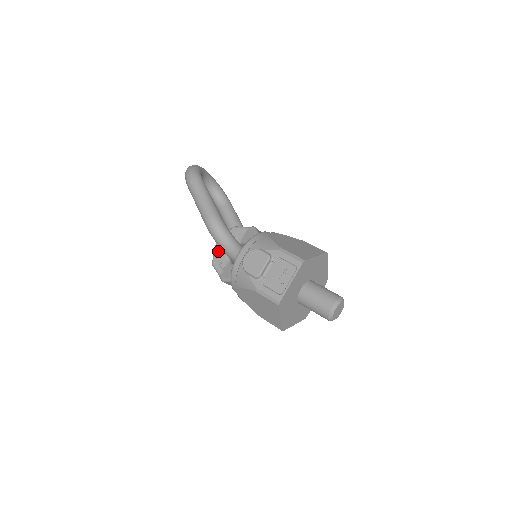
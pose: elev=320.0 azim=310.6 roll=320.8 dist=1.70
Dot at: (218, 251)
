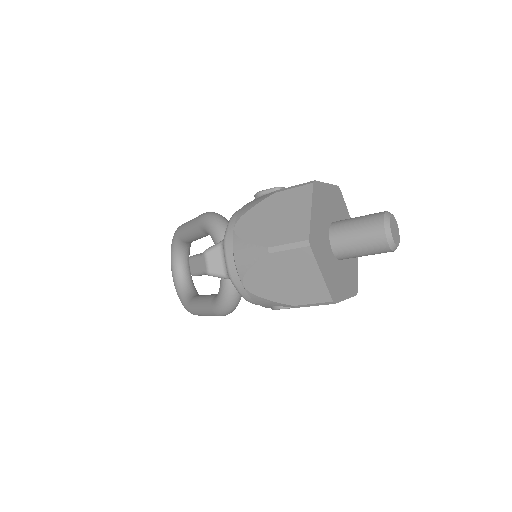
Dot at: occluded
